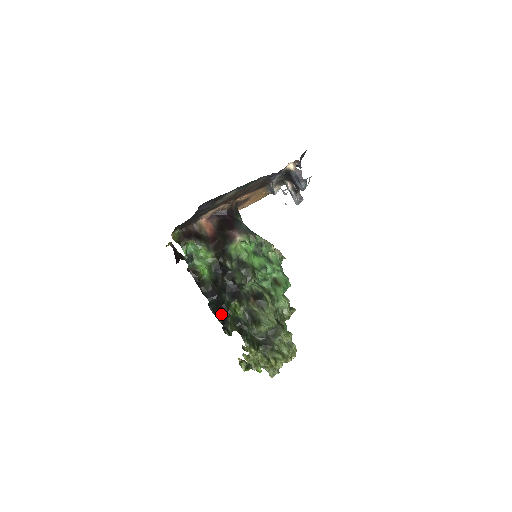
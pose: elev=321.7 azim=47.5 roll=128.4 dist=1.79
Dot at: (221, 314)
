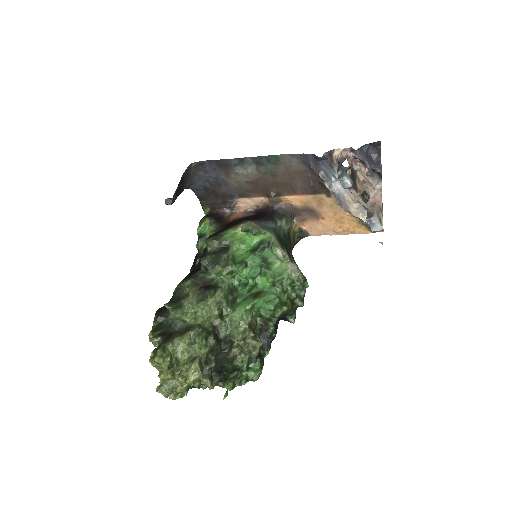
Dot at: (173, 293)
